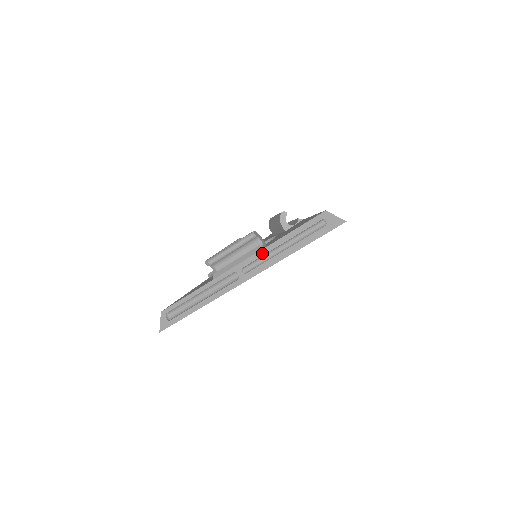
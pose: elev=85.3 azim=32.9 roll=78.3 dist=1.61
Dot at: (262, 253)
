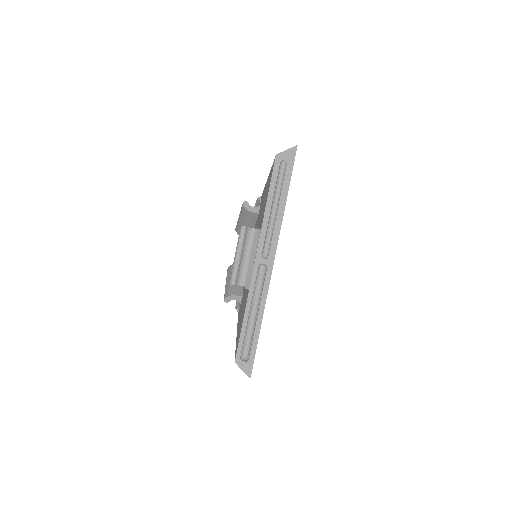
Dot at: (264, 230)
